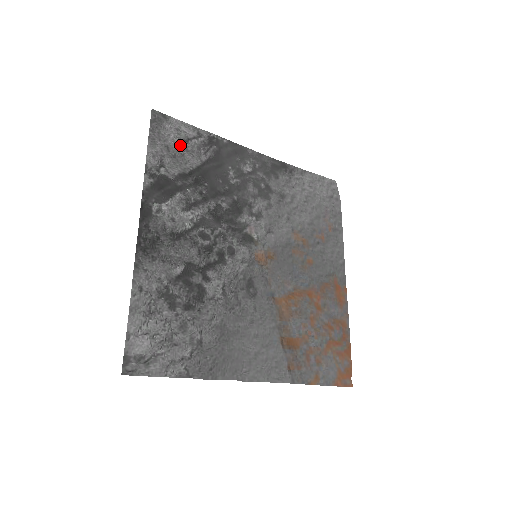
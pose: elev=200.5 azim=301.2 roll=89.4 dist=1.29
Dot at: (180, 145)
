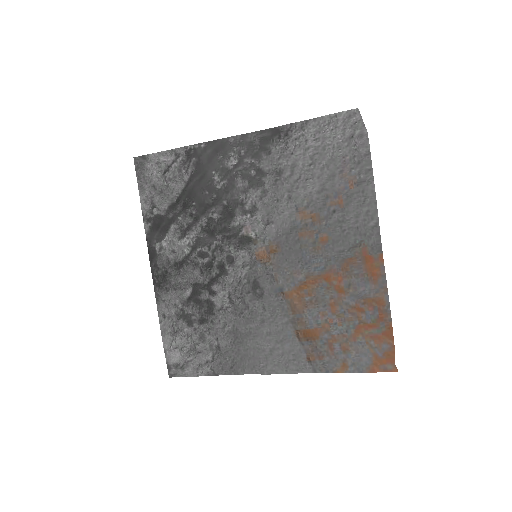
Dot at: (163, 177)
